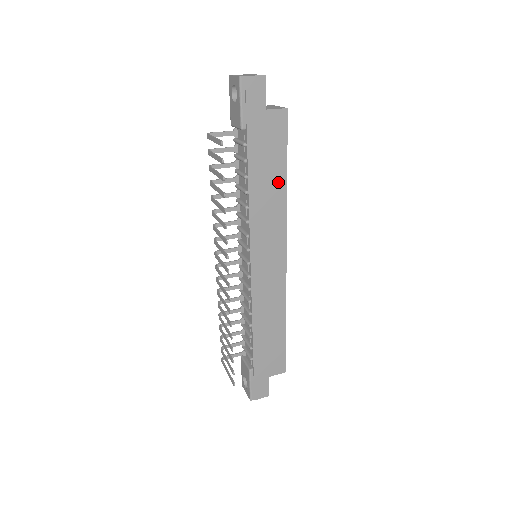
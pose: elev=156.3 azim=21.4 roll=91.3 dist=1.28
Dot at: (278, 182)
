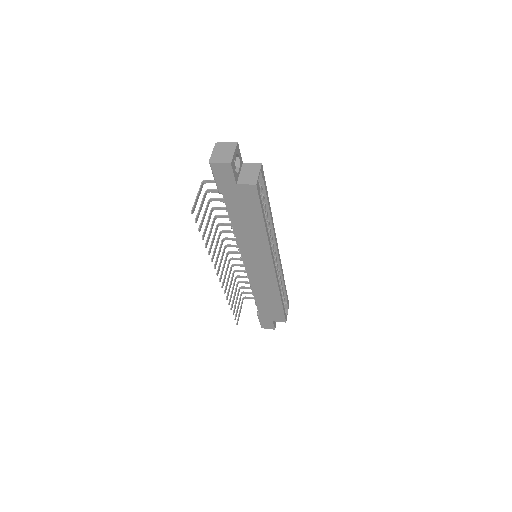
Dot at: (257, 226)
